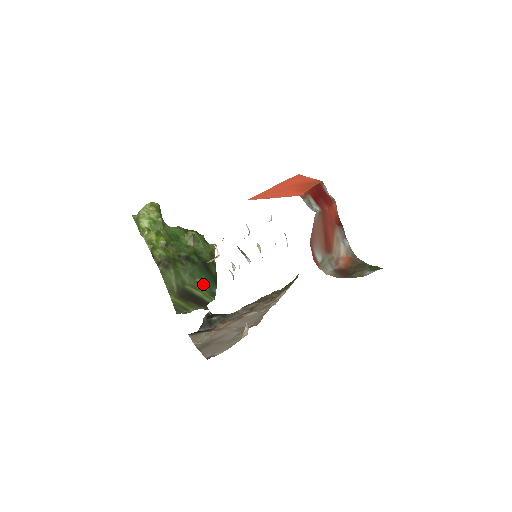
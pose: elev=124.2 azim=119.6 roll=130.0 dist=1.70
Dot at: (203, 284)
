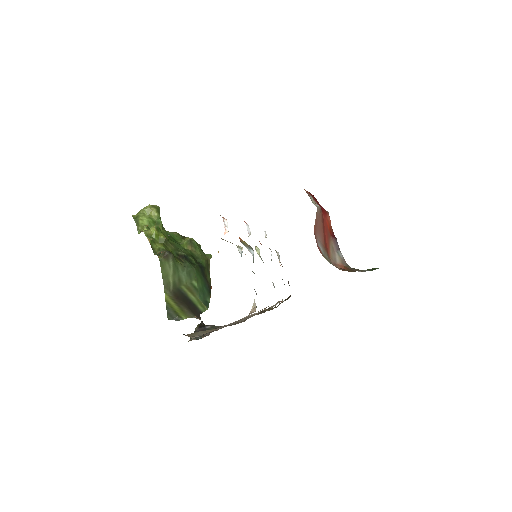
Dot at: (198, 289)
